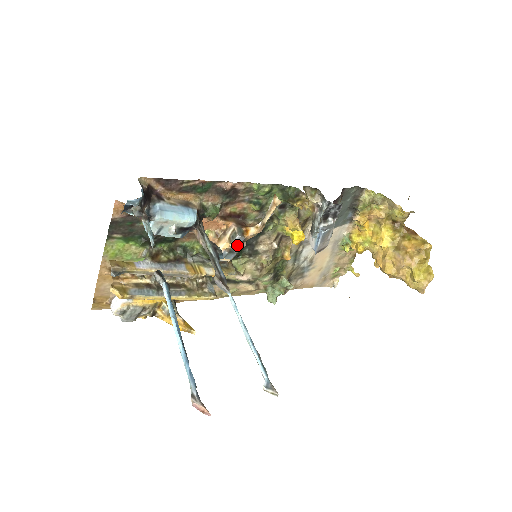
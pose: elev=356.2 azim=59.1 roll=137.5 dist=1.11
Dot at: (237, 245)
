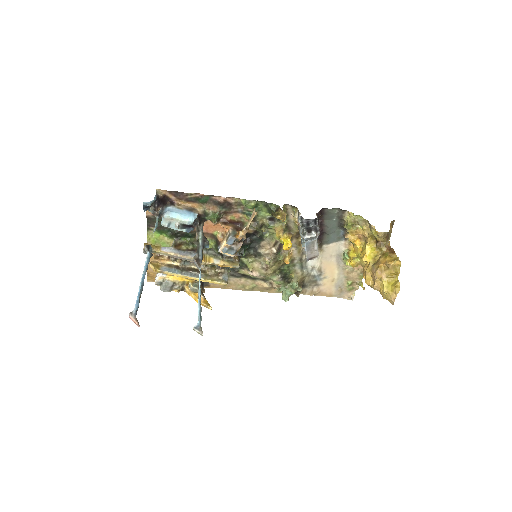
Dot at: (231, 243)
